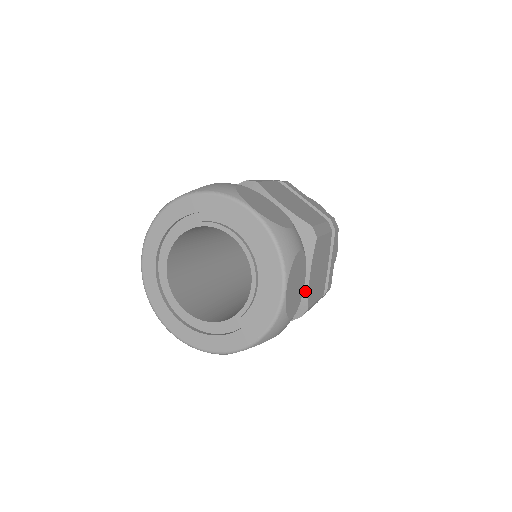
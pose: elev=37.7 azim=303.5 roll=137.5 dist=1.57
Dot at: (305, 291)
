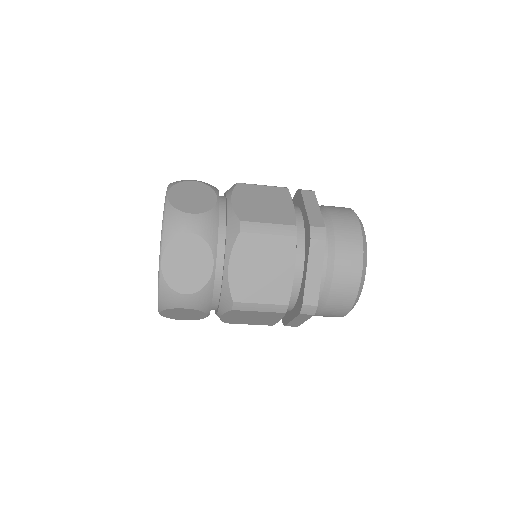
Dot at: (226, 282)
